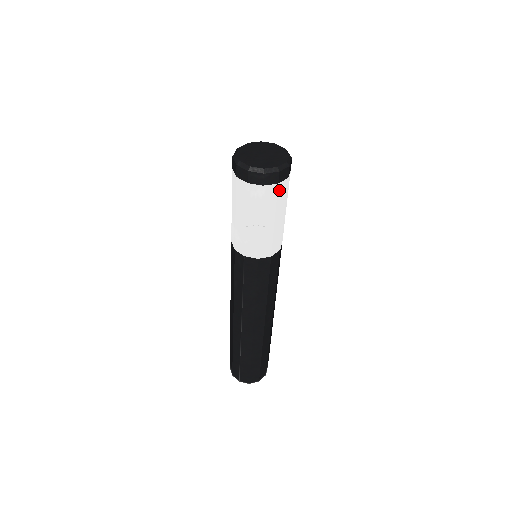
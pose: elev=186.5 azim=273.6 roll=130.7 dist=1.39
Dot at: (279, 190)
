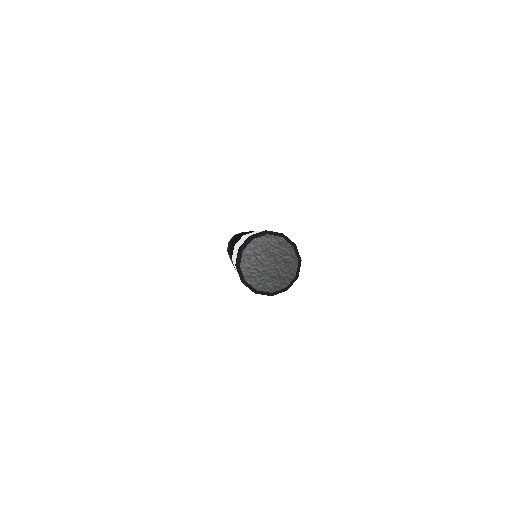
Dot at: occluded
